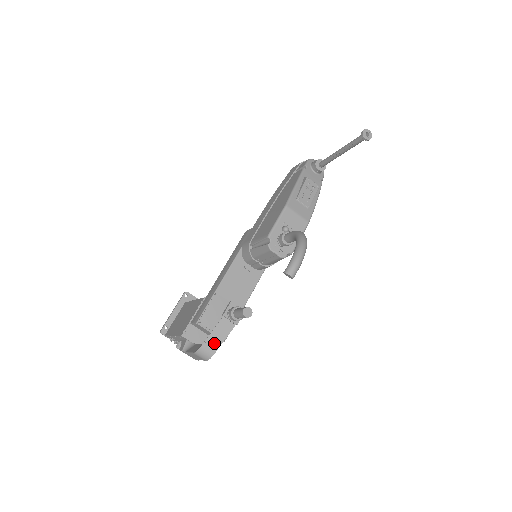
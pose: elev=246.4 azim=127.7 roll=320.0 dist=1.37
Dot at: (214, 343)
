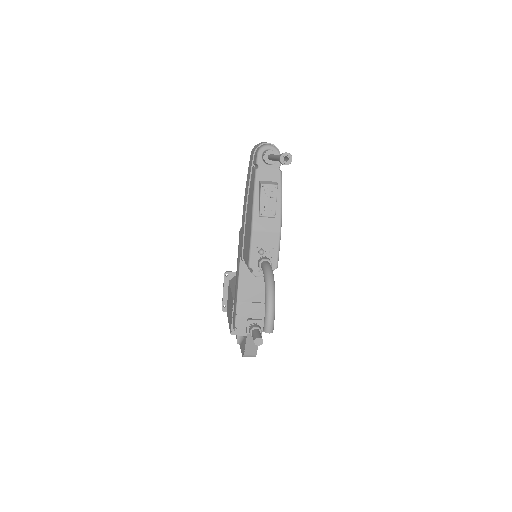
Dot at: (252, 350)
